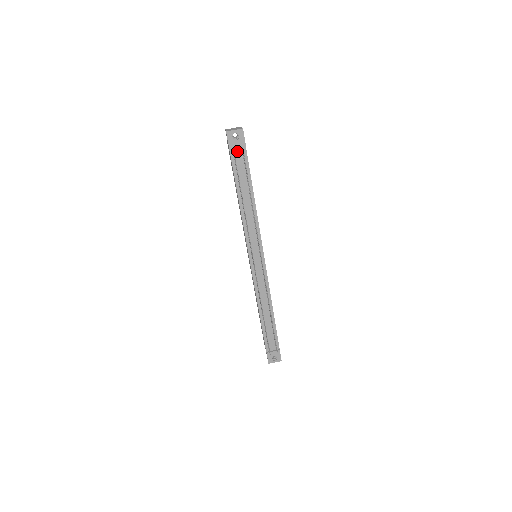
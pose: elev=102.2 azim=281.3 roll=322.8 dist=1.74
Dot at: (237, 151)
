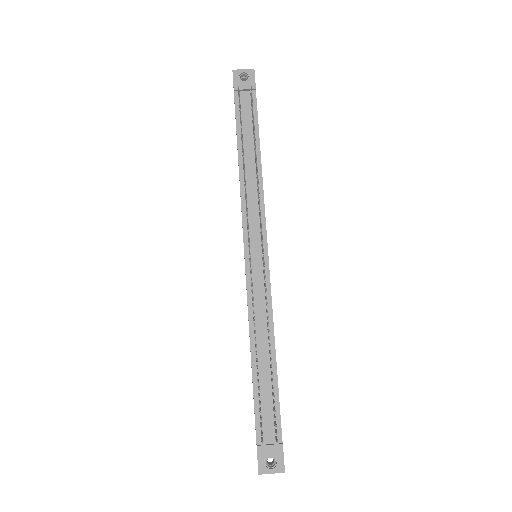
Dot at: (244, 95)
